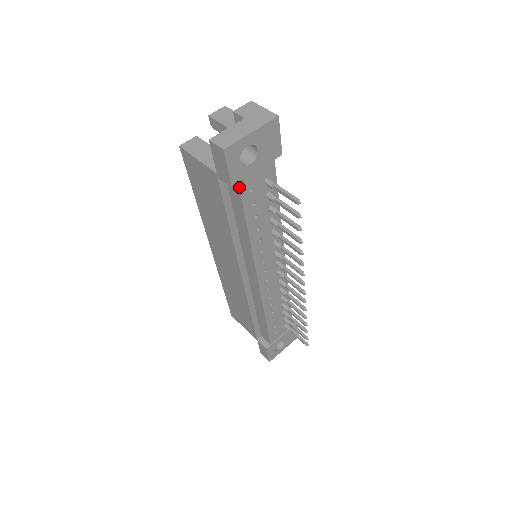
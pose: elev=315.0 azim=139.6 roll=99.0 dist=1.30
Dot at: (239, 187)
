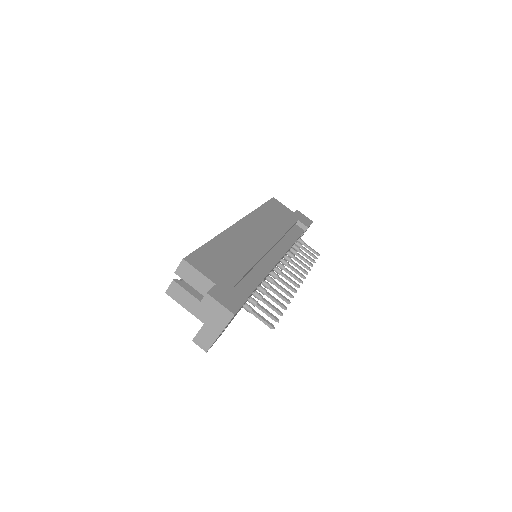
Dot at: occluded
